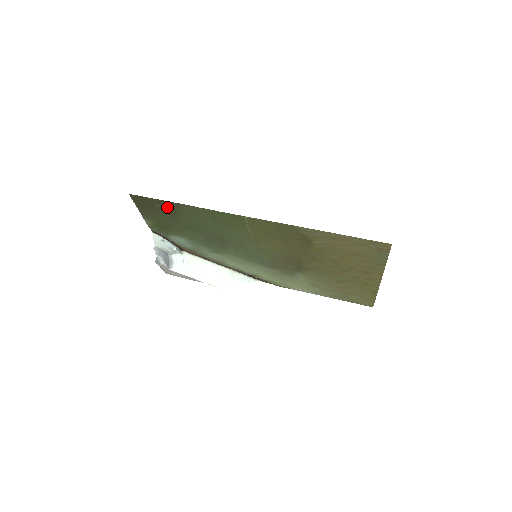
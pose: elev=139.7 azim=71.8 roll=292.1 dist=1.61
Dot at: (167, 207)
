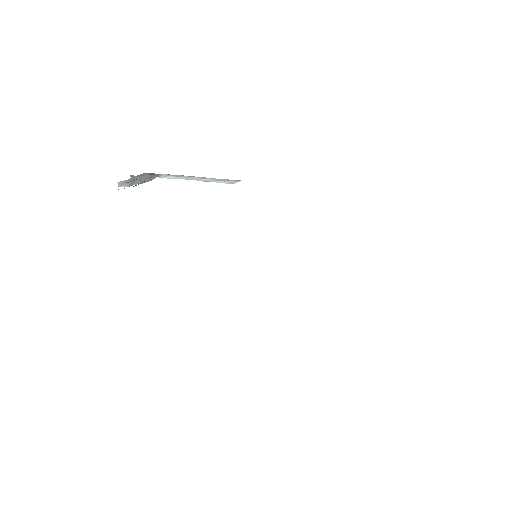
Dot at: occluded
